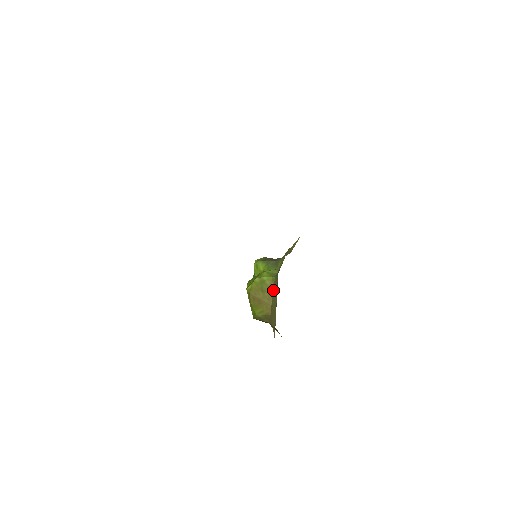
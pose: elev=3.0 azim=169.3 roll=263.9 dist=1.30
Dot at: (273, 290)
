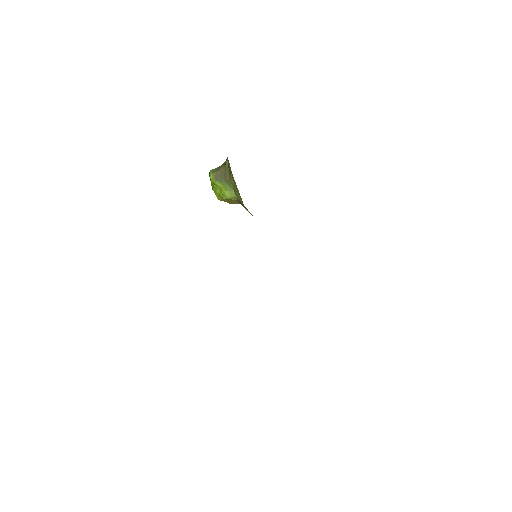
Dot at: occluded
